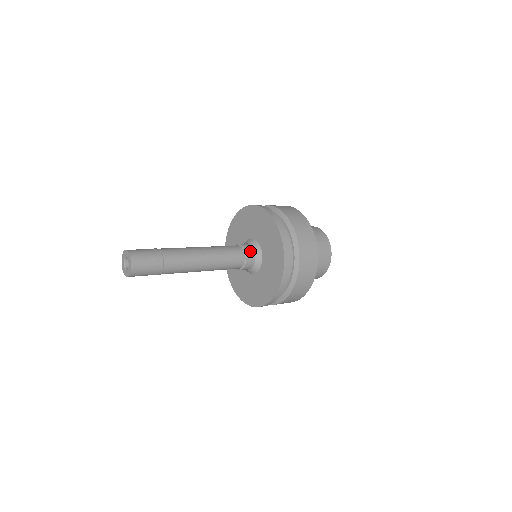
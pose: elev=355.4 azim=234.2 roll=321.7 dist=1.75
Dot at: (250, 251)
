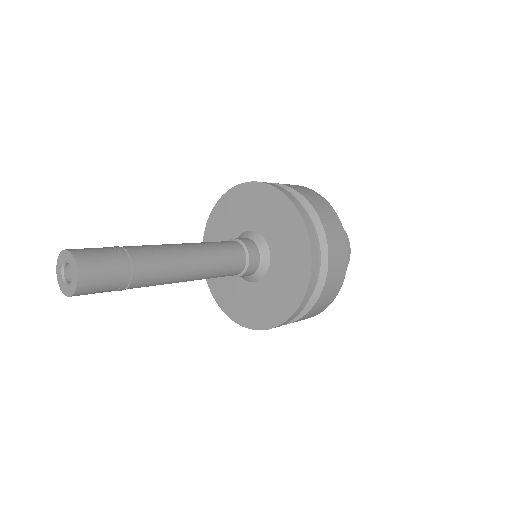
Dot at: (250, 243)
